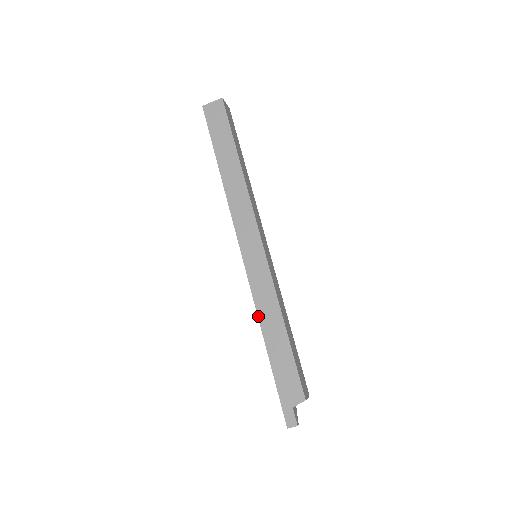
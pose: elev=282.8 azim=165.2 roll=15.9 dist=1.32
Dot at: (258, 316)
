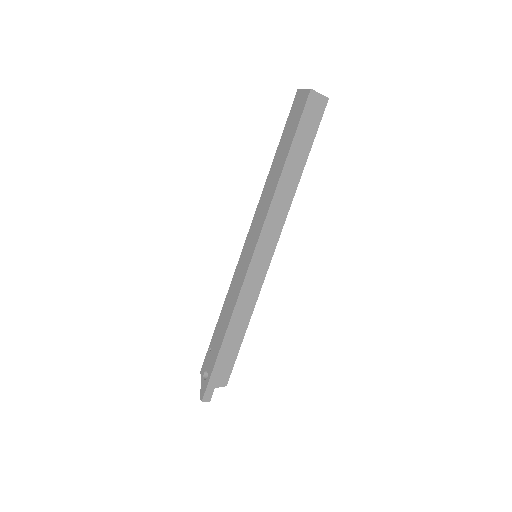
Dot at: (234, 311)
